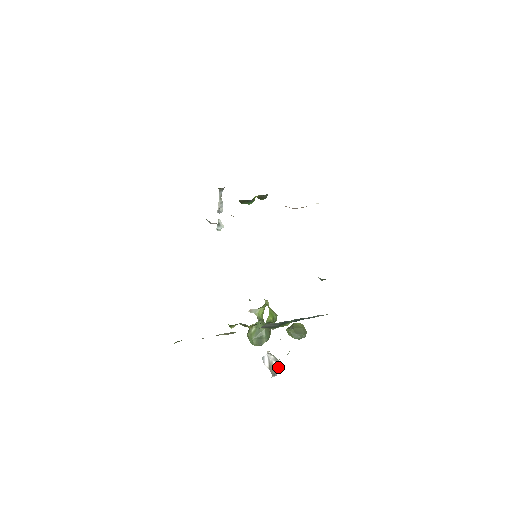
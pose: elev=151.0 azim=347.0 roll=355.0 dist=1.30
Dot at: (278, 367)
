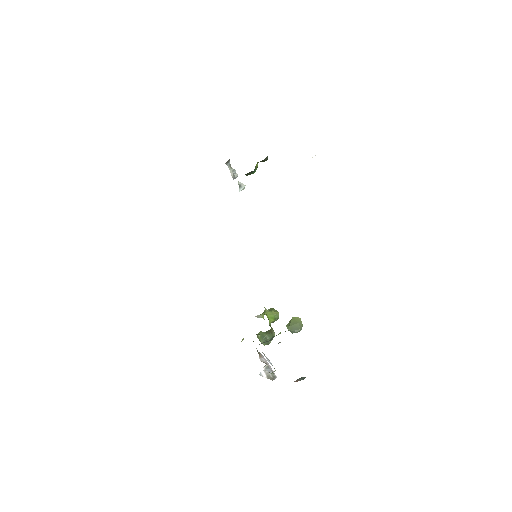
Dot at: (274, 376)
